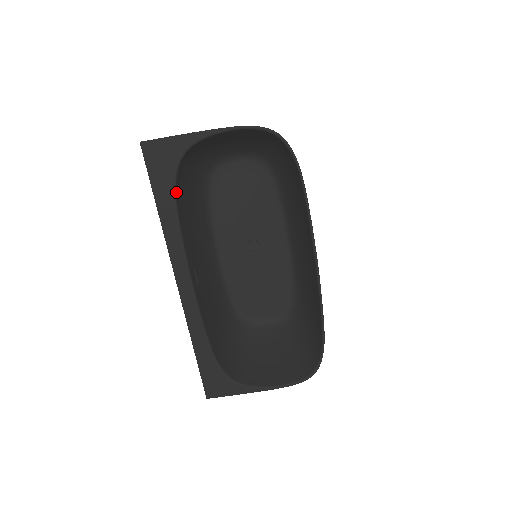
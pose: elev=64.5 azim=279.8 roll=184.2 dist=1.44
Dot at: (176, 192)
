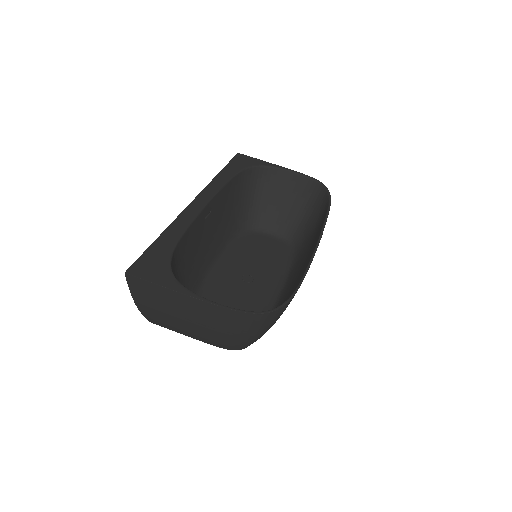
Dot at: (240, 173)
